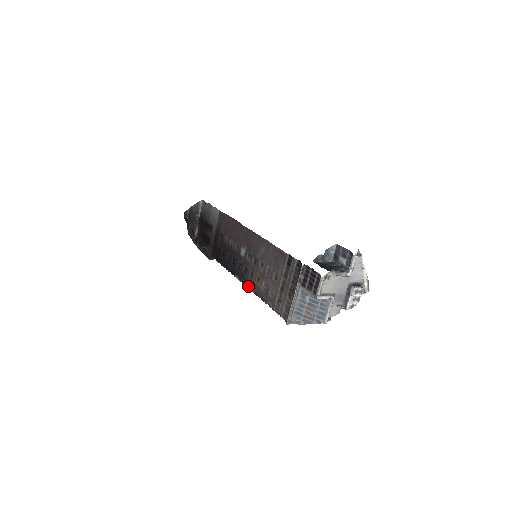
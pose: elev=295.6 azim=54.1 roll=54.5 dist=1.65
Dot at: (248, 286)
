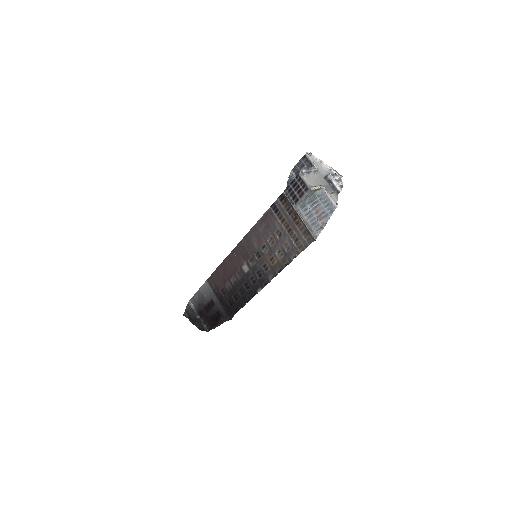
Dot at: (271, 278)
